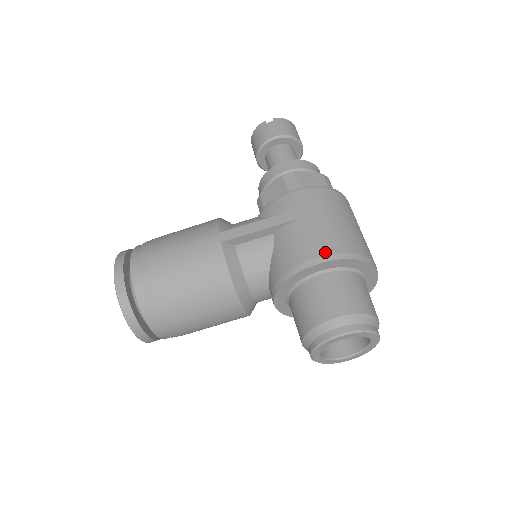
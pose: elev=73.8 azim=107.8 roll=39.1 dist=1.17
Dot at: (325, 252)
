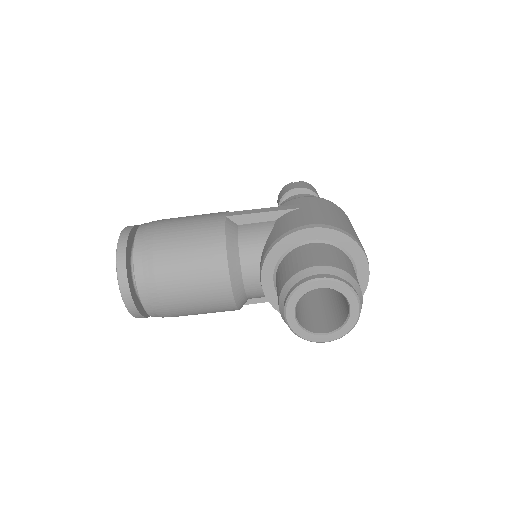
Dot at: (318, 222)
